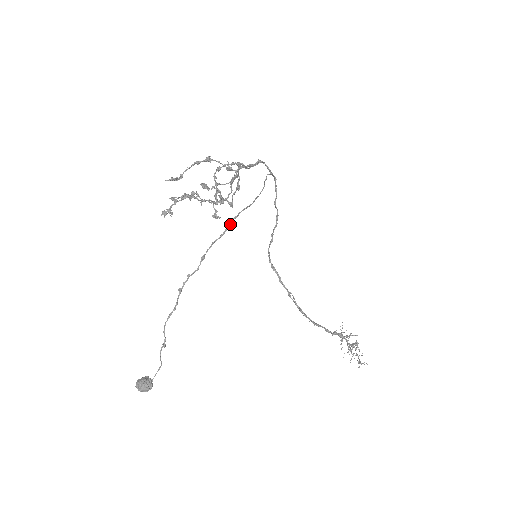
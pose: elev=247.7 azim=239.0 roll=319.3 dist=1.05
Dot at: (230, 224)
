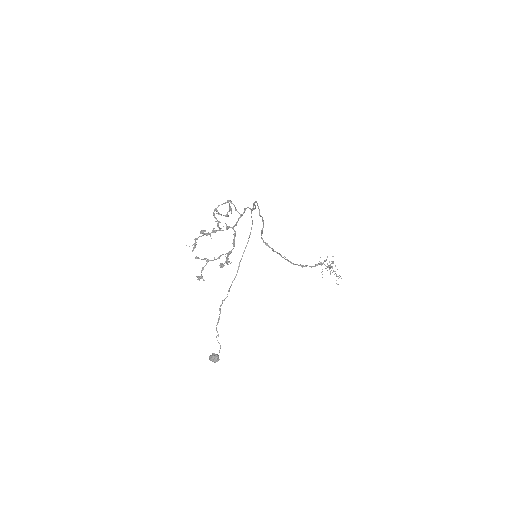
Dot at: (239, 265)
